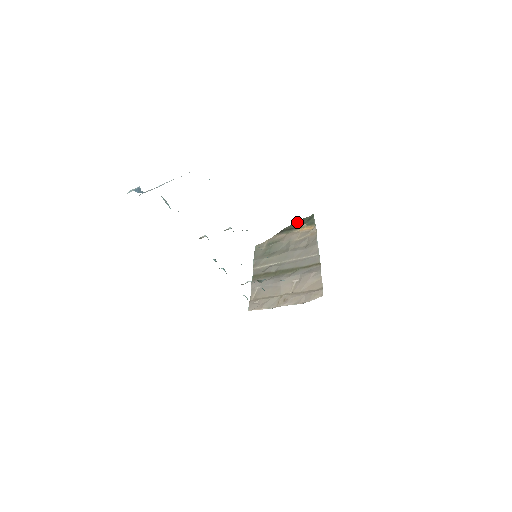
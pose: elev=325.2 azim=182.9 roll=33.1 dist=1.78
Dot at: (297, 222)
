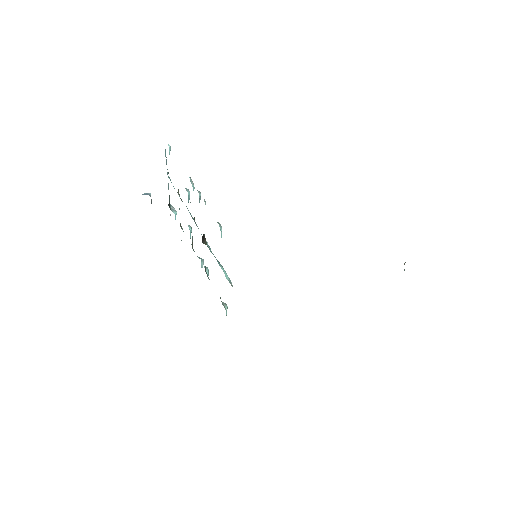
Dot at: occluded
